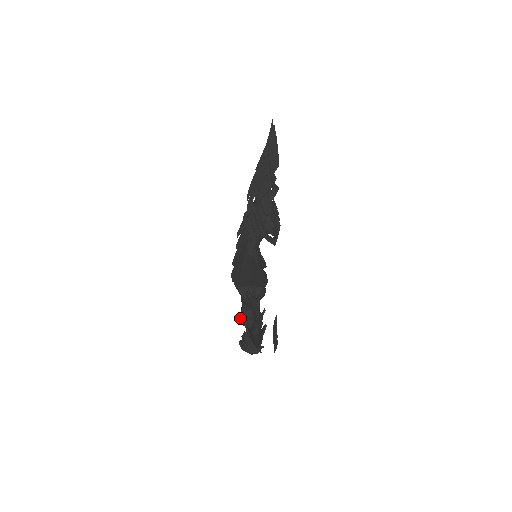
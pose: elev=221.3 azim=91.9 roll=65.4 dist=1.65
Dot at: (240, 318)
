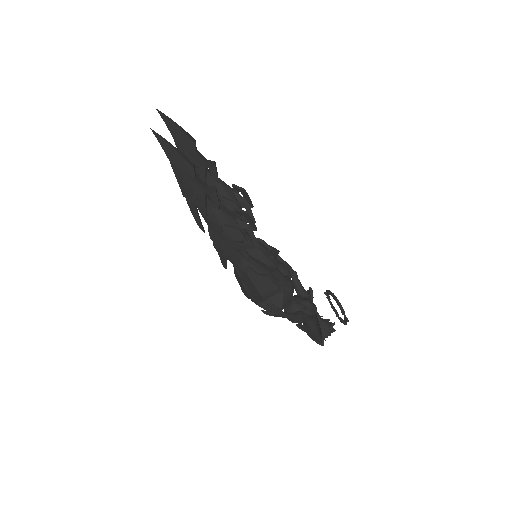
Dot at: occluded
